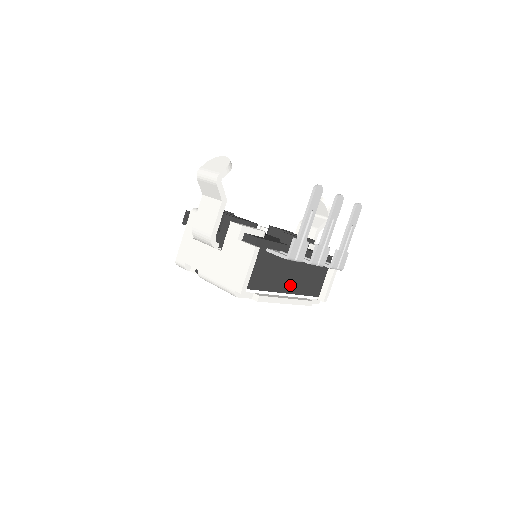
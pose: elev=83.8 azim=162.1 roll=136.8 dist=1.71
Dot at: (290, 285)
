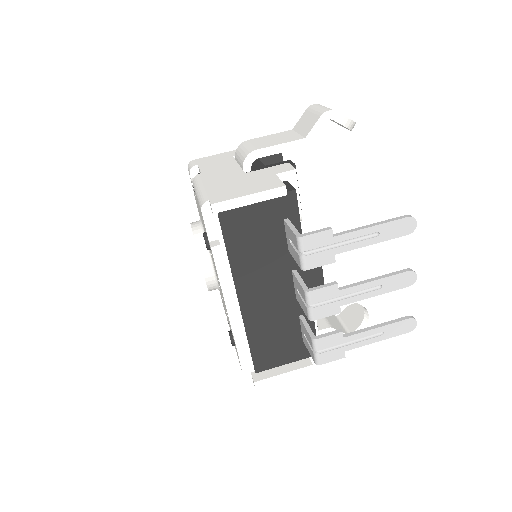
Dot at: (253, 303)
